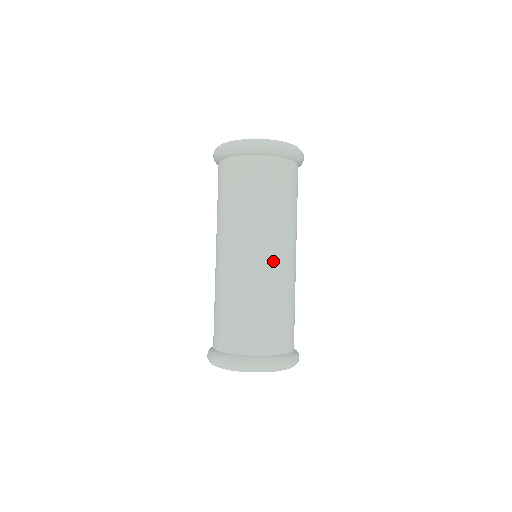
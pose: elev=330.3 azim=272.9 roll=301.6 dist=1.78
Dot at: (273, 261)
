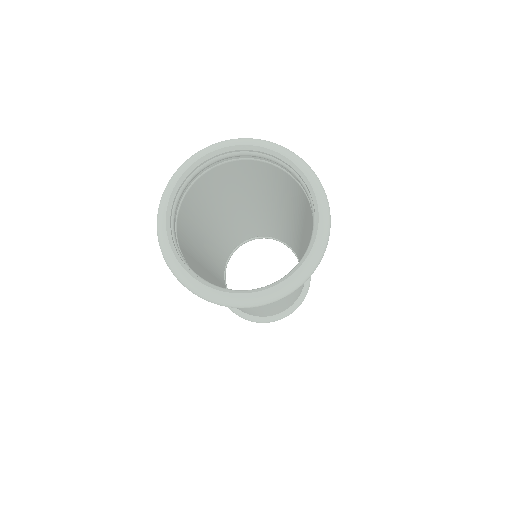
Dot at: (251, 310)
